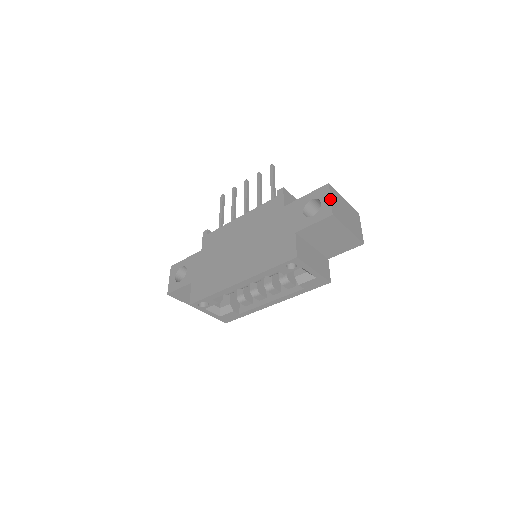
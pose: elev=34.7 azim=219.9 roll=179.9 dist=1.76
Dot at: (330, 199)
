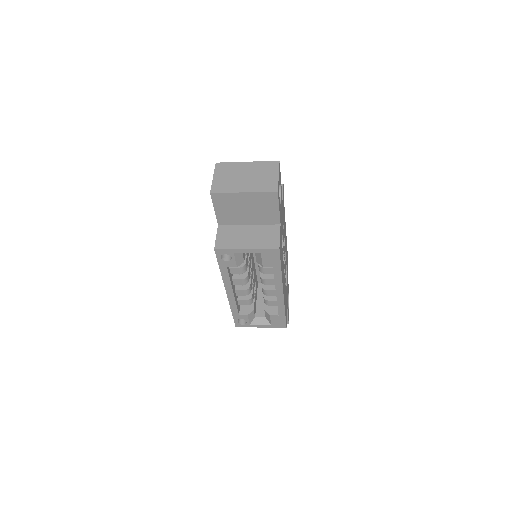
Dot at: occluded
